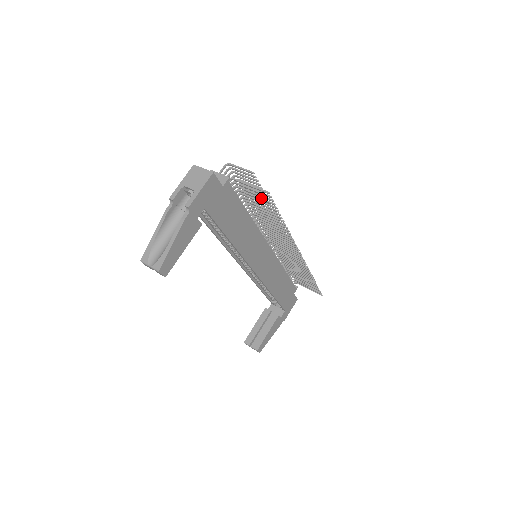
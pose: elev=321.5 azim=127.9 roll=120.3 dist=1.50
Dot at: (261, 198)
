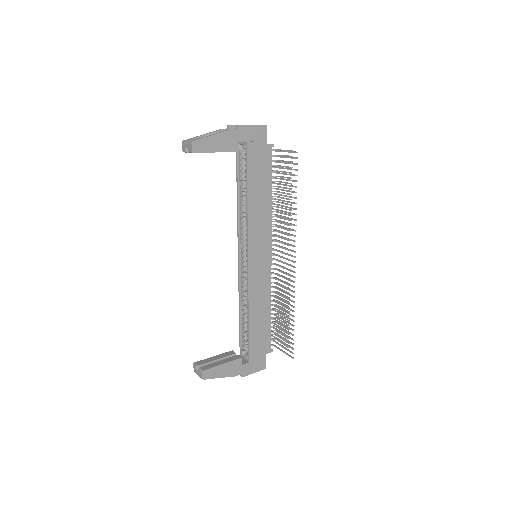
Dot at: (289, 168)
